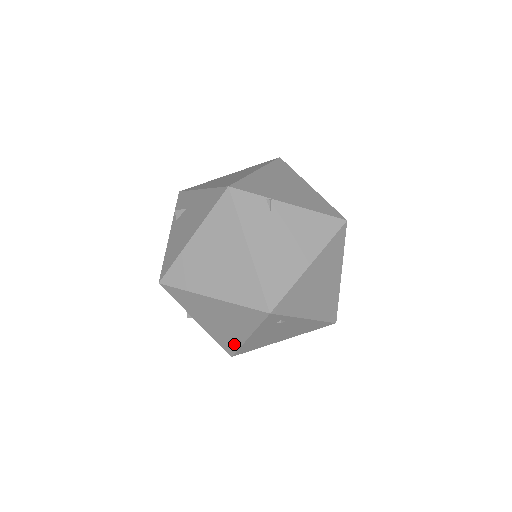
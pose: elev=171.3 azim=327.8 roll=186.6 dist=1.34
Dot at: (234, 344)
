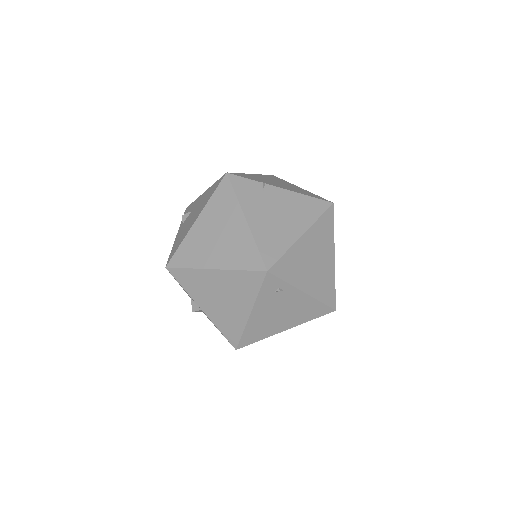
Dot at: (237, 329)
